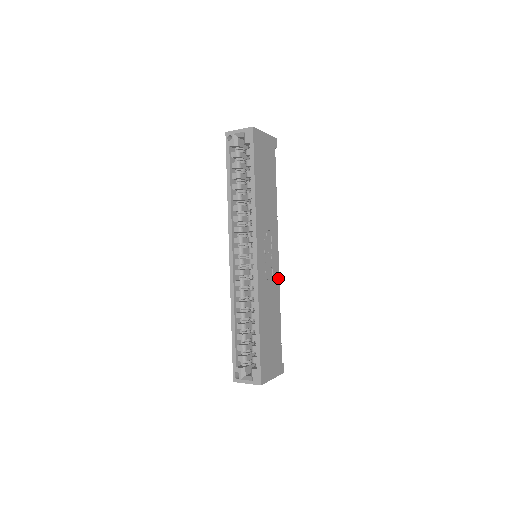
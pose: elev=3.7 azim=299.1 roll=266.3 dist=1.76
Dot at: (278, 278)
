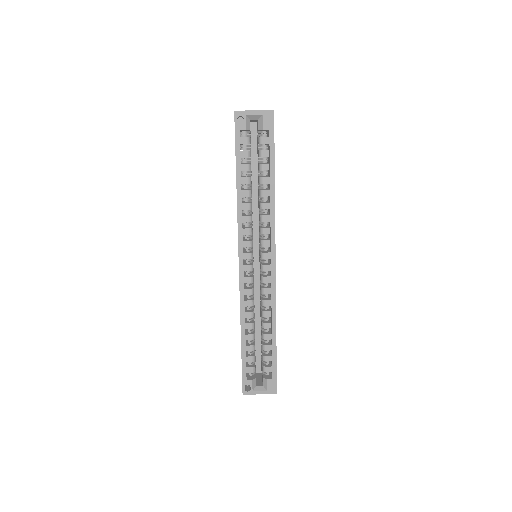
Dot at: occluded
